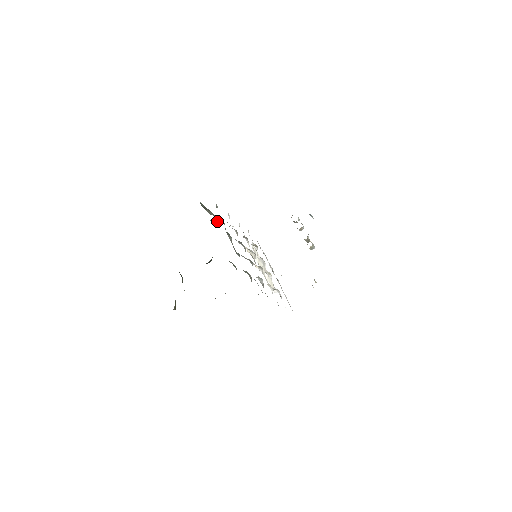
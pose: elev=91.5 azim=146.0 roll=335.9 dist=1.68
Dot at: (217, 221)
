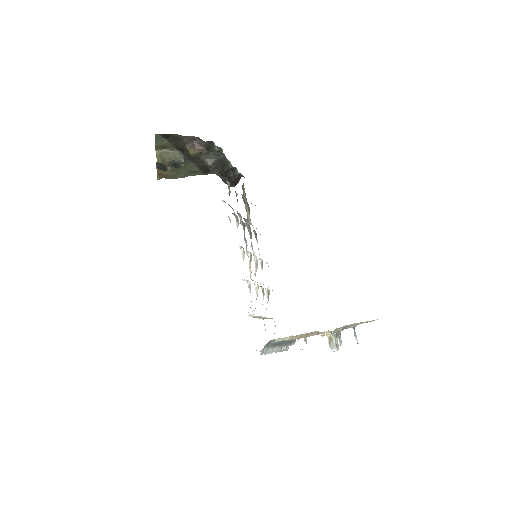
Dot at: occluded
